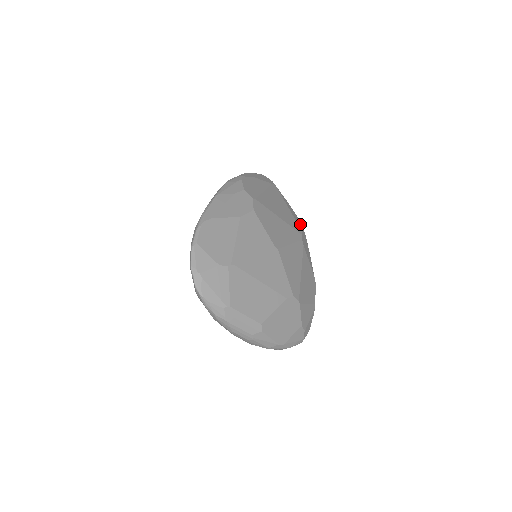
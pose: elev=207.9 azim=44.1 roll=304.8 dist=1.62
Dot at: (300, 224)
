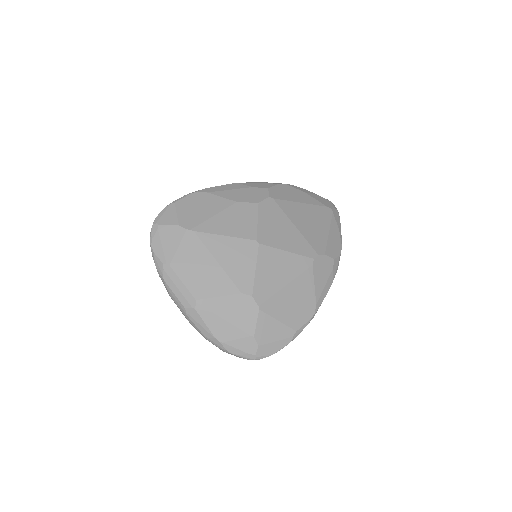
Dot at: (335, 252)
